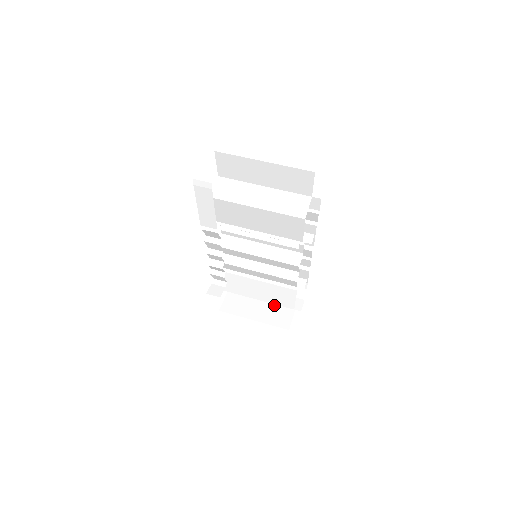
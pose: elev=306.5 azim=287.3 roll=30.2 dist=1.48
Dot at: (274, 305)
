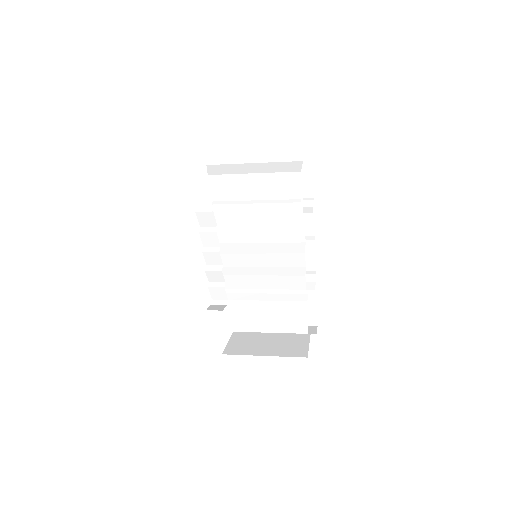
Dot at: (284, 342)
